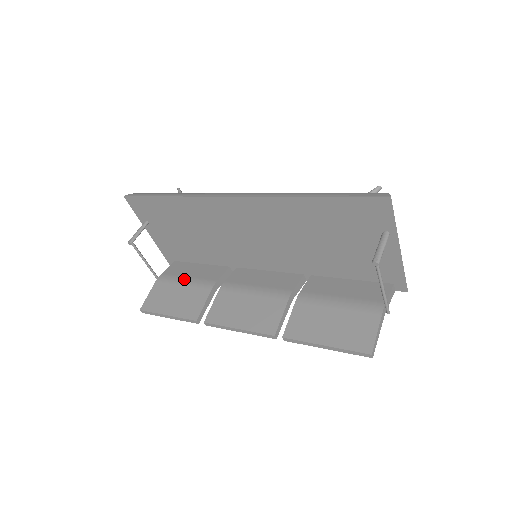
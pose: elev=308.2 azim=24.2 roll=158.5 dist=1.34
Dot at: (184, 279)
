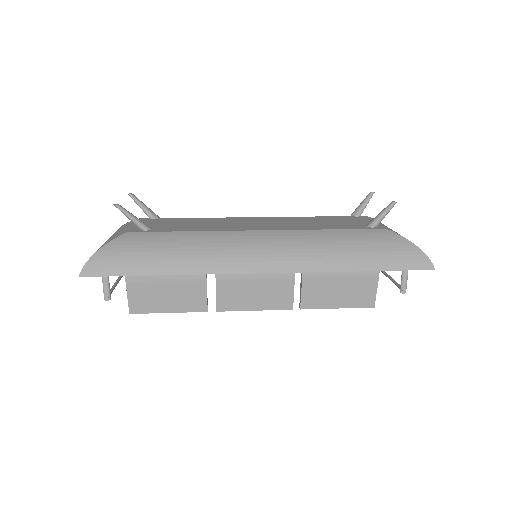
Dot at: occluded
